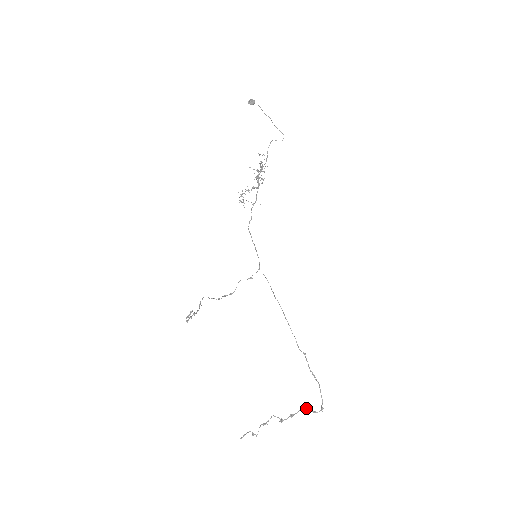
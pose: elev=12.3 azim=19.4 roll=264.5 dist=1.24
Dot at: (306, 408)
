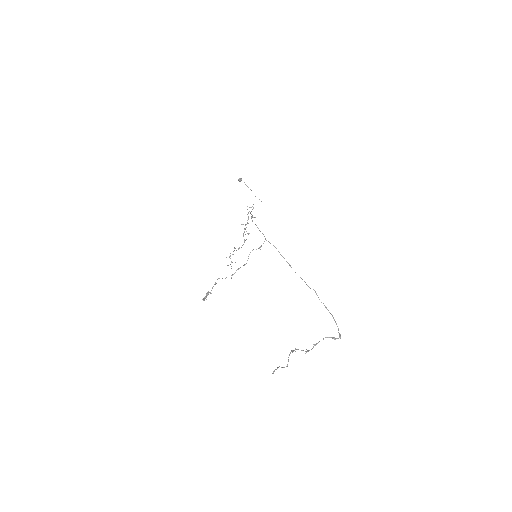
Dot at: (326, 337)
